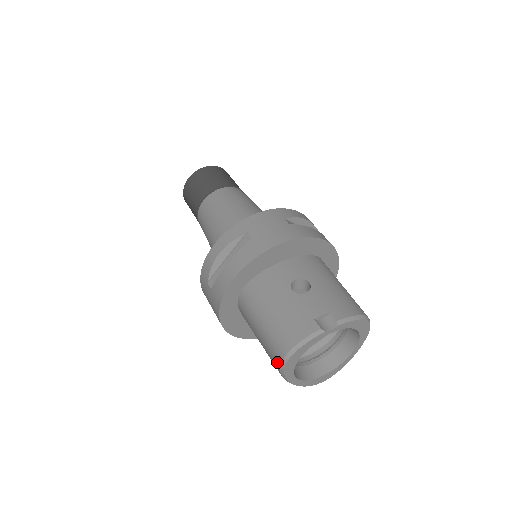
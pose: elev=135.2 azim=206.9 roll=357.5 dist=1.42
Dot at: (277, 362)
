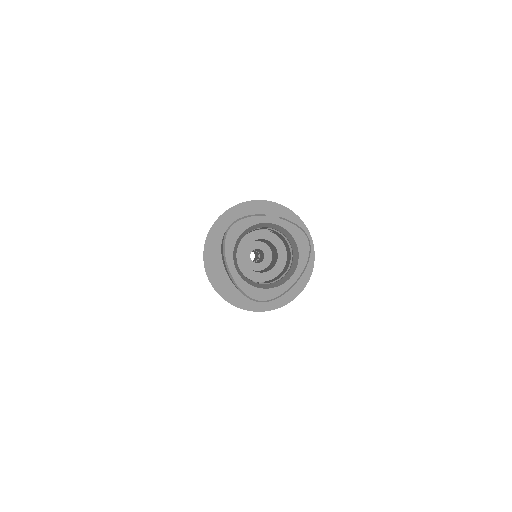
Dot at: (224, 236)
